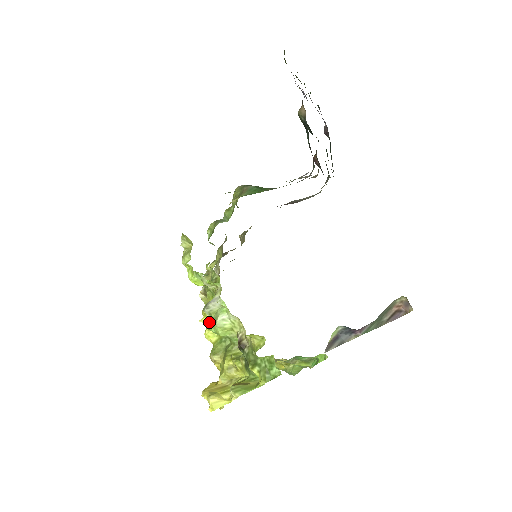
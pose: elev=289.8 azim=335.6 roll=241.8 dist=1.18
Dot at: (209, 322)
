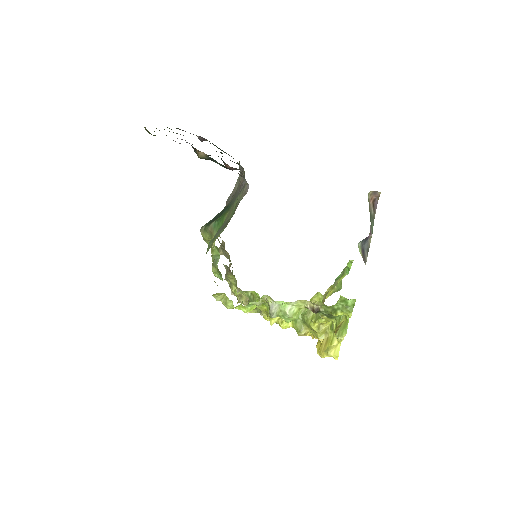
Dot at: (277, 320)
